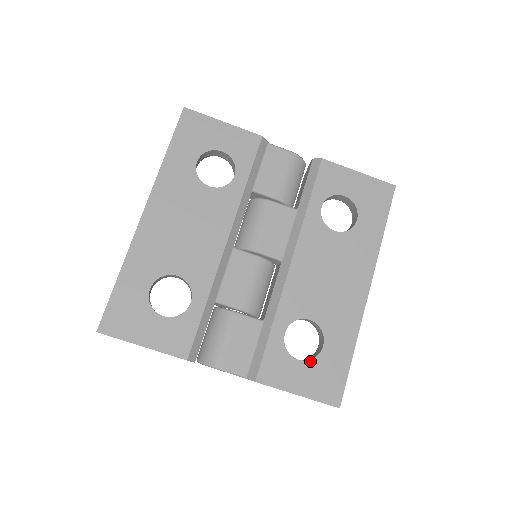
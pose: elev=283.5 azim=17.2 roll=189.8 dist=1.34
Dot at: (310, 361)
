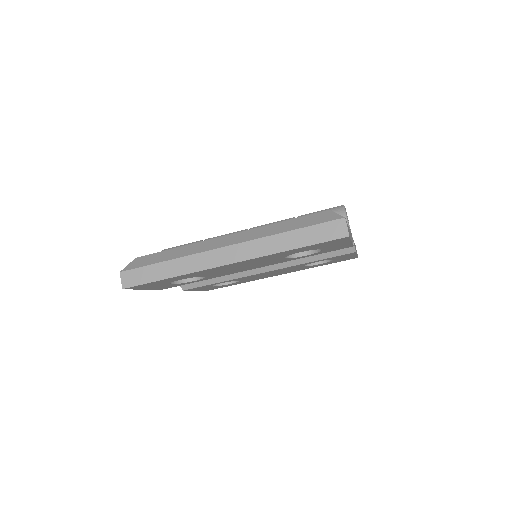
Dot at: (217, 286)
